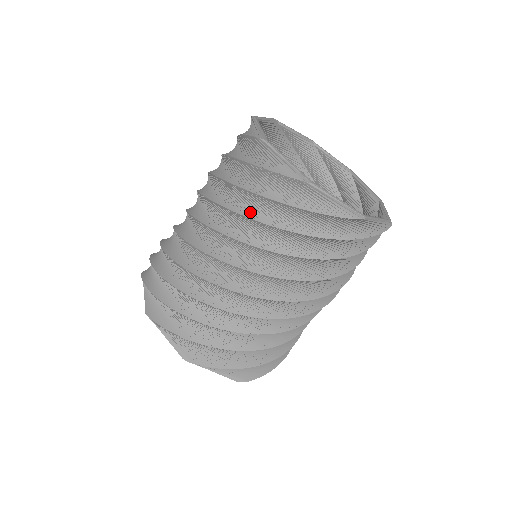
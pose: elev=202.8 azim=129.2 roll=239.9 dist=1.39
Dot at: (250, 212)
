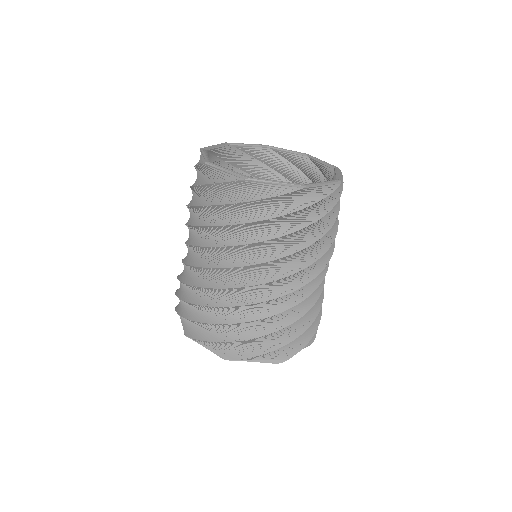
Dot at: (218, 221)
